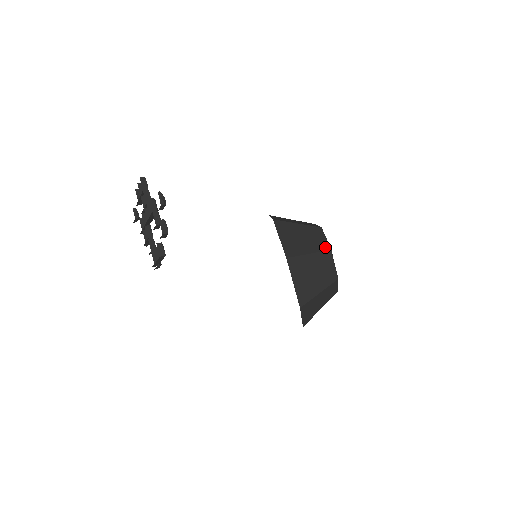
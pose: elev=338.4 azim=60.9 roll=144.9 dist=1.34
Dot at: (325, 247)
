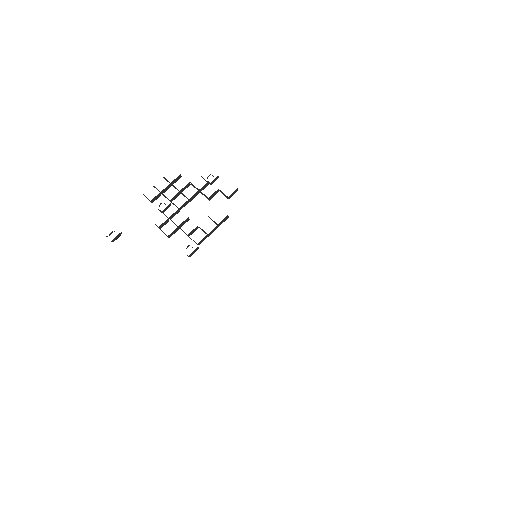
Dot at: occluded
